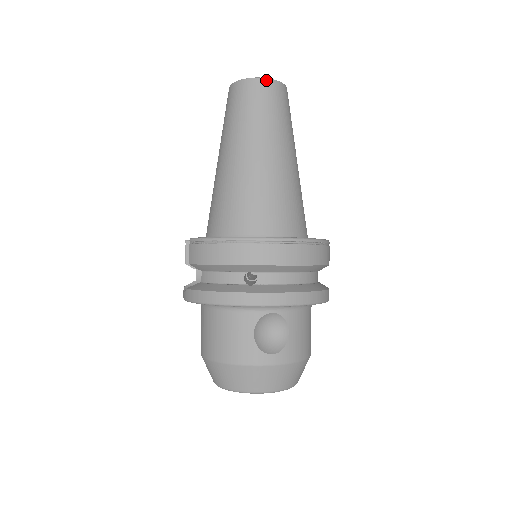
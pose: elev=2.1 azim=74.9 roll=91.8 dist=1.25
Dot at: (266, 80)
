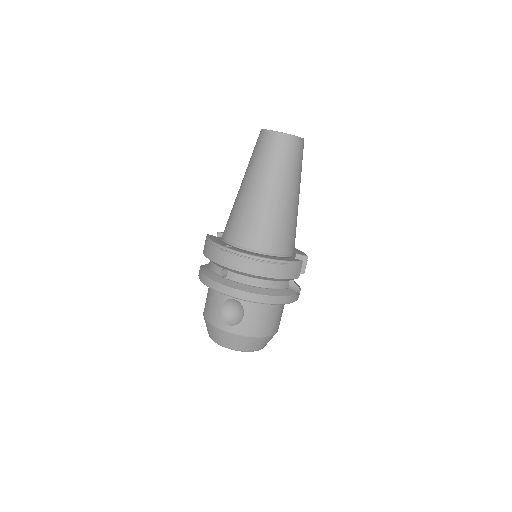
Dot at: (277, 133)
